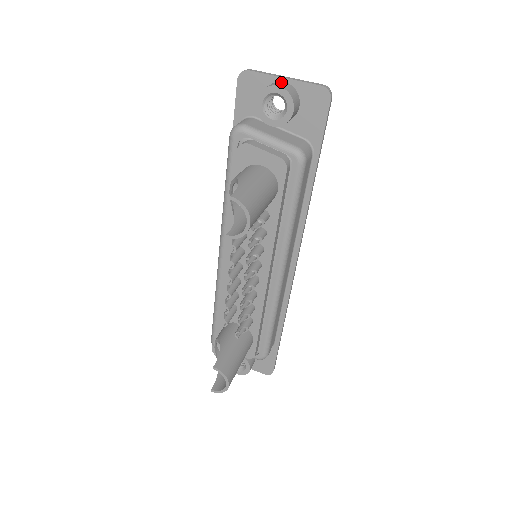
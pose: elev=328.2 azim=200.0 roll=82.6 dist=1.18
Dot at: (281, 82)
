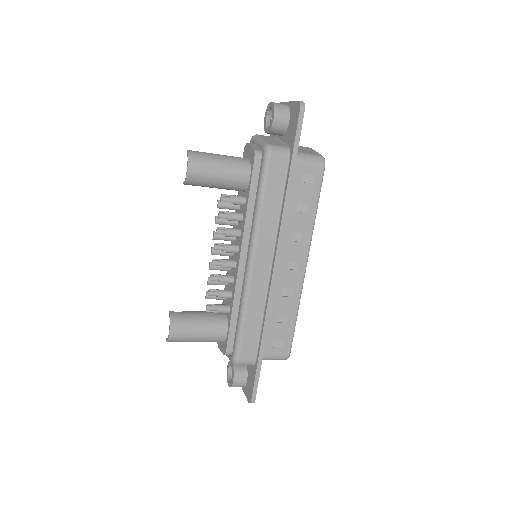
Dot at: (283, 104)
